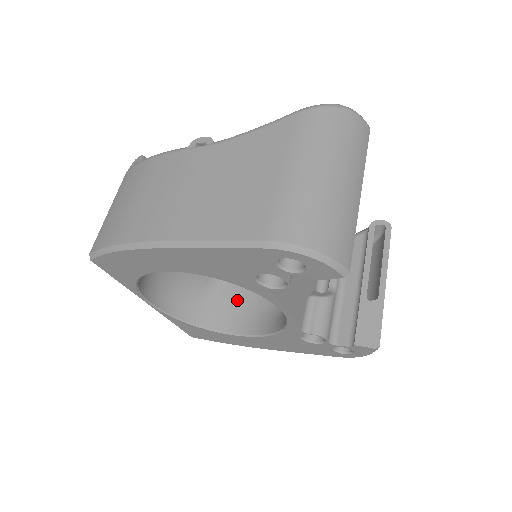
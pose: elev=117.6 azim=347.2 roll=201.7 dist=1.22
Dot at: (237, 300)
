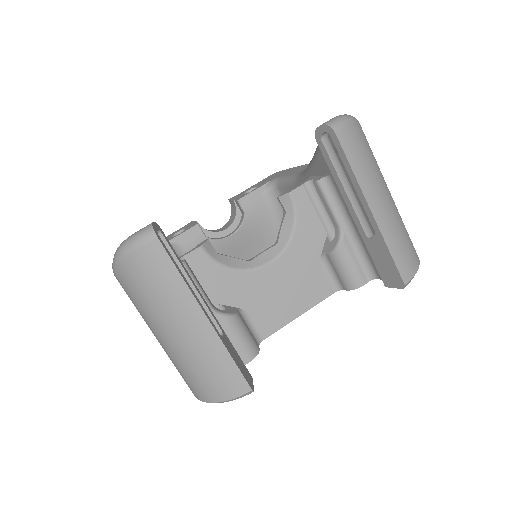
Dot at: occluded
